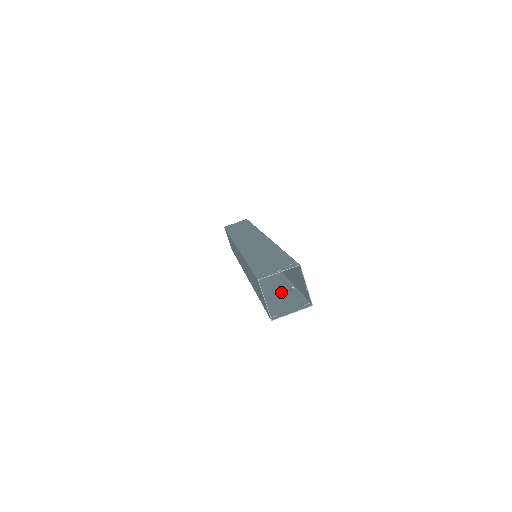
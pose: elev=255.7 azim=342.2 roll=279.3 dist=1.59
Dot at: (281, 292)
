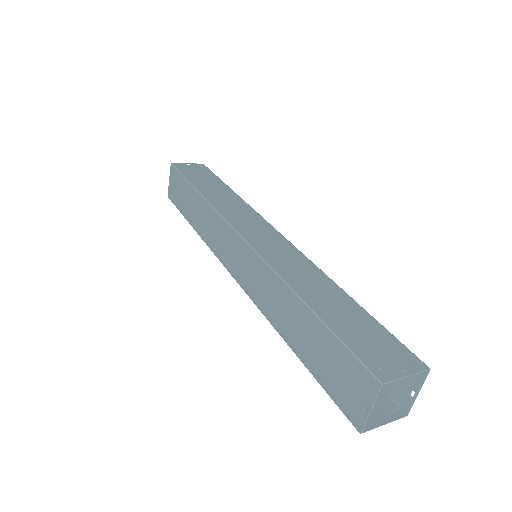
Dot at: occluded
